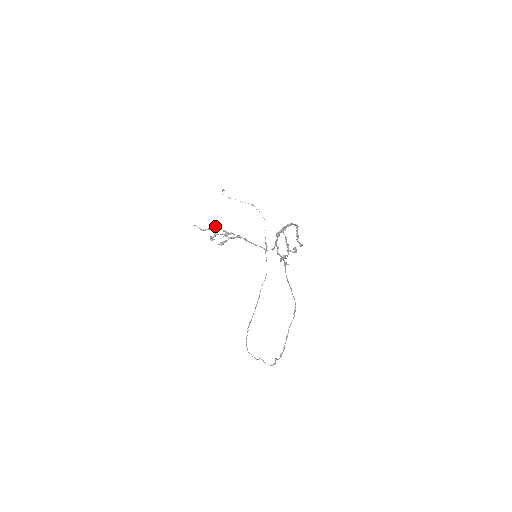
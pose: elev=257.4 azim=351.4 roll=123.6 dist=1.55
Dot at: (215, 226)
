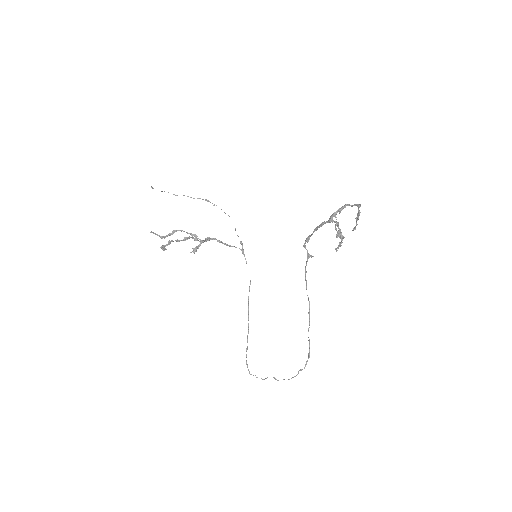
Dot at: (178, 230)
